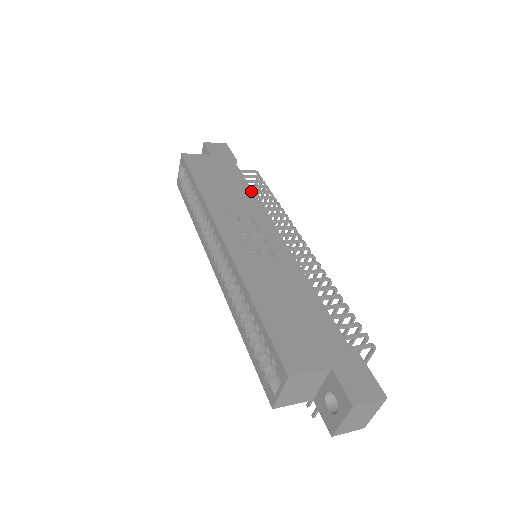
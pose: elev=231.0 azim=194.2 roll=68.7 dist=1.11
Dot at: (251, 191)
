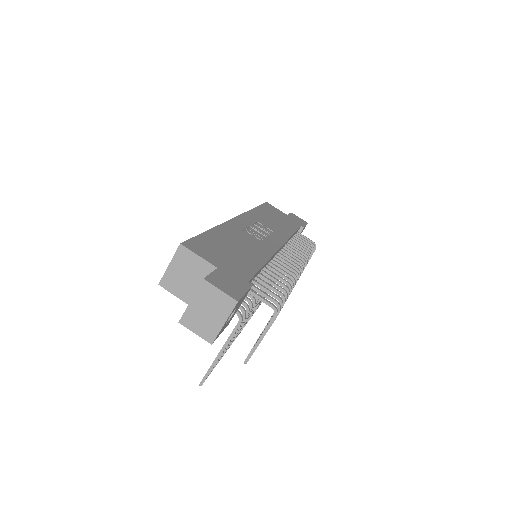
Dot at: (292, 233)
